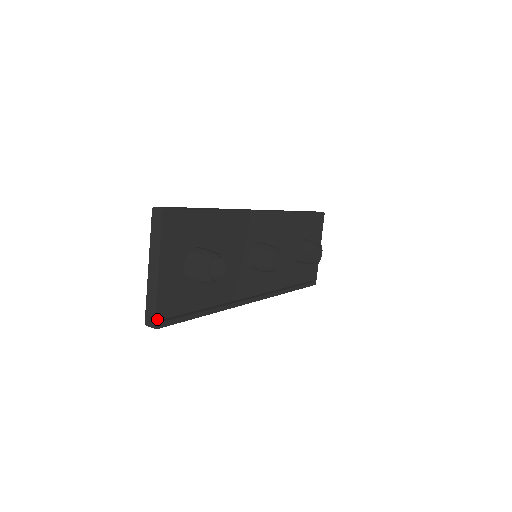
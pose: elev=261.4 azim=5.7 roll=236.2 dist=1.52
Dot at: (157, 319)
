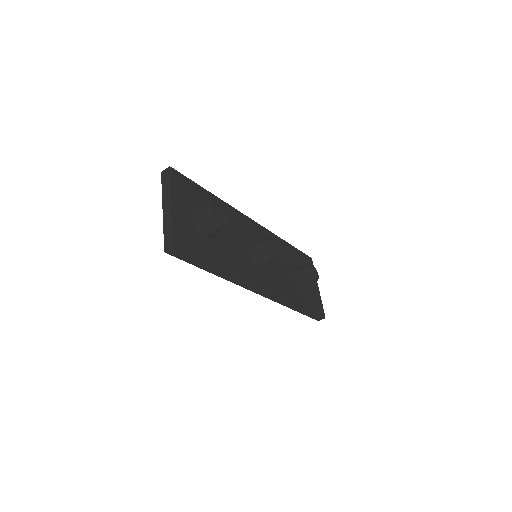
Dot at: (174, 241)
